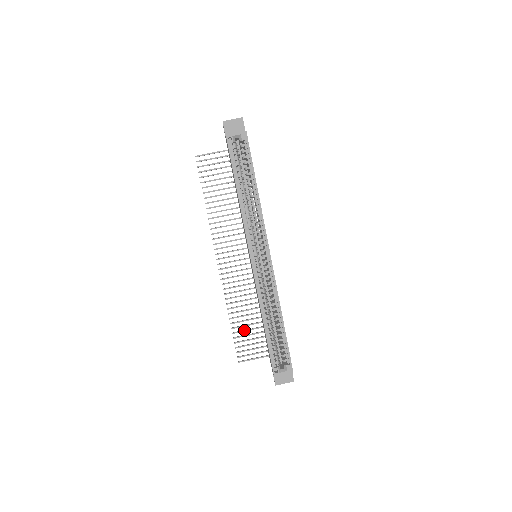
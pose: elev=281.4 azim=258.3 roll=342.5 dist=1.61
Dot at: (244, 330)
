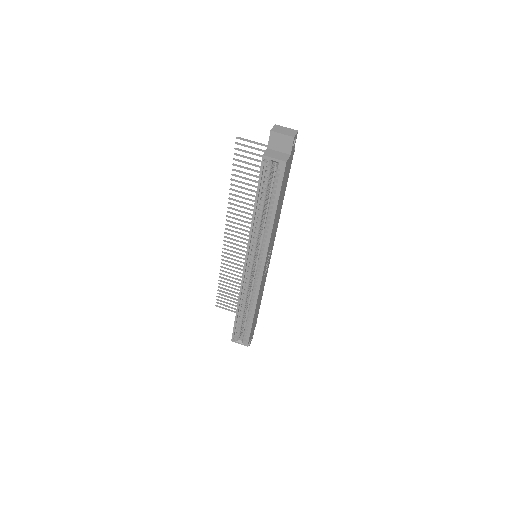
Dot at: (228, 290)
